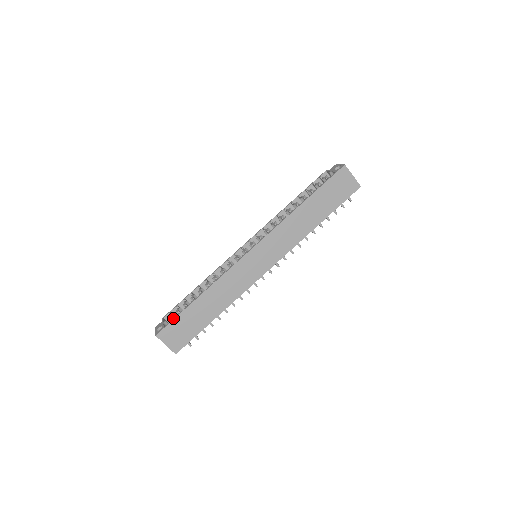
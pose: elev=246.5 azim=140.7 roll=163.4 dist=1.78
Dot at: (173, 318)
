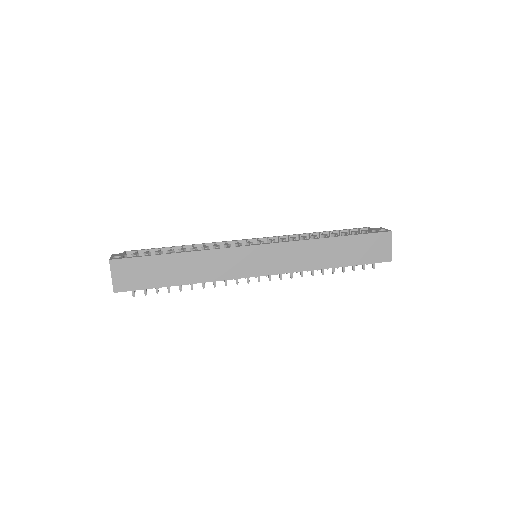
Dot at: occluded
